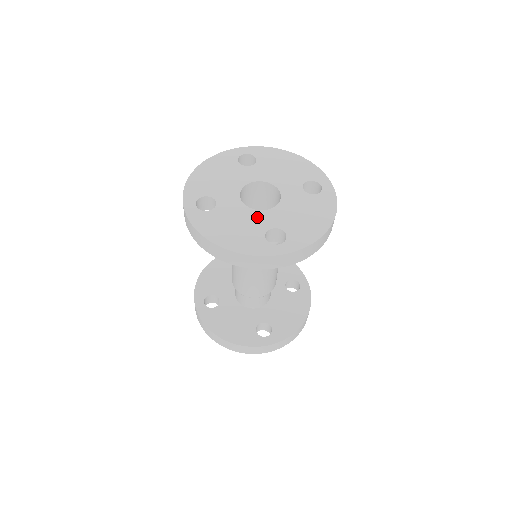
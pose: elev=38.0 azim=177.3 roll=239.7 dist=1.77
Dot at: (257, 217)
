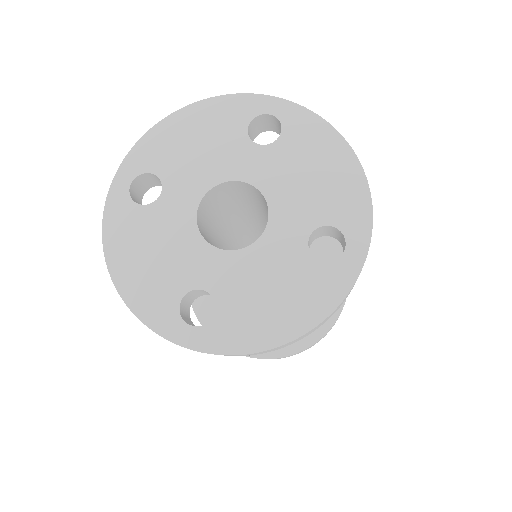
Dot at: (197, 255)
